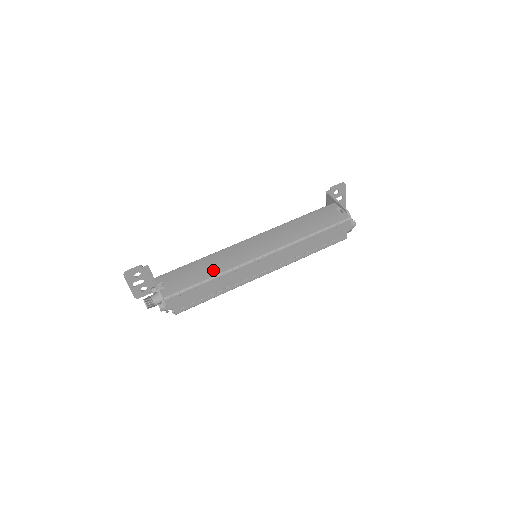
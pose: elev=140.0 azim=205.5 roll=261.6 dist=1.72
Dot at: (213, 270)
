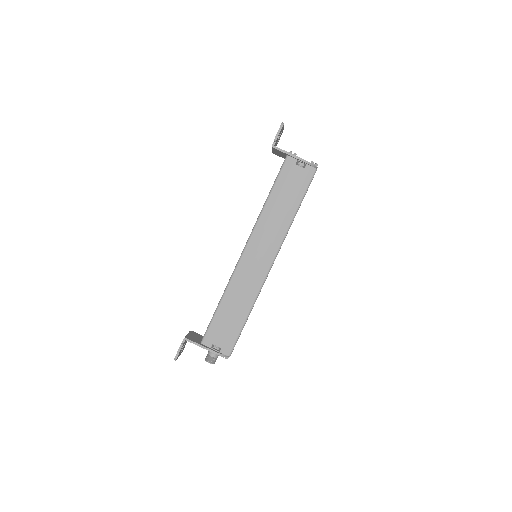
Dot at: (244, 306)
